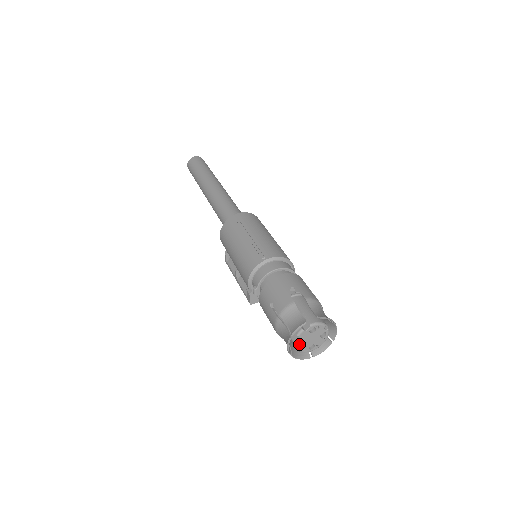
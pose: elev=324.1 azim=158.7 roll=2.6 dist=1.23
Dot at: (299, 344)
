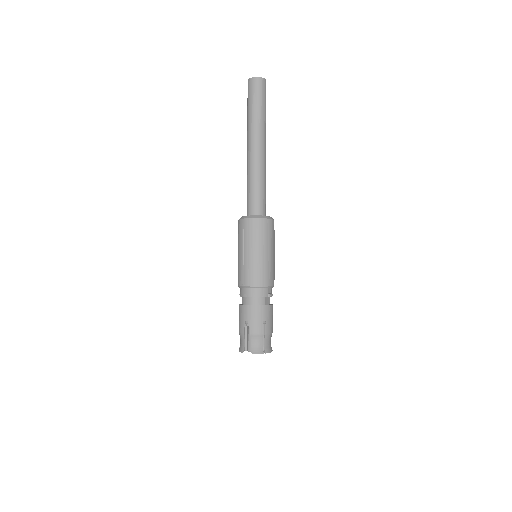
Dot at: occluded
